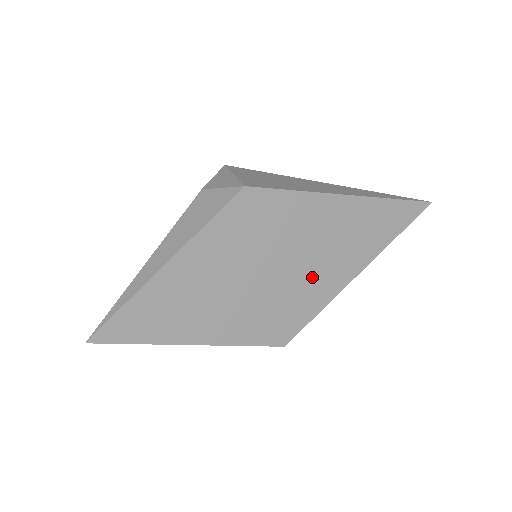
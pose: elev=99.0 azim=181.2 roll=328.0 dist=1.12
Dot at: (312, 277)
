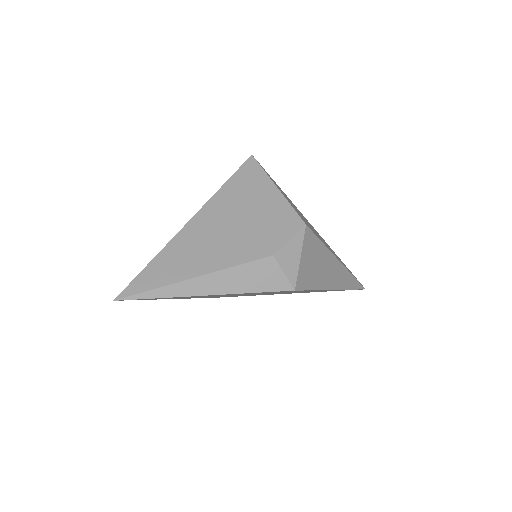
Dot at: occluded
